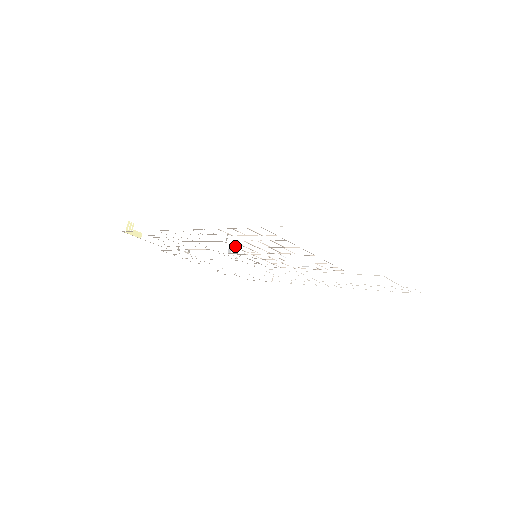
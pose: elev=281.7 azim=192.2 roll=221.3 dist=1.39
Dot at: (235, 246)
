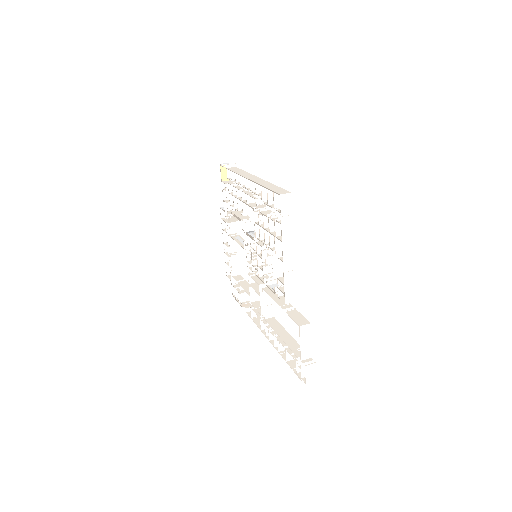
Dot at: occluded
